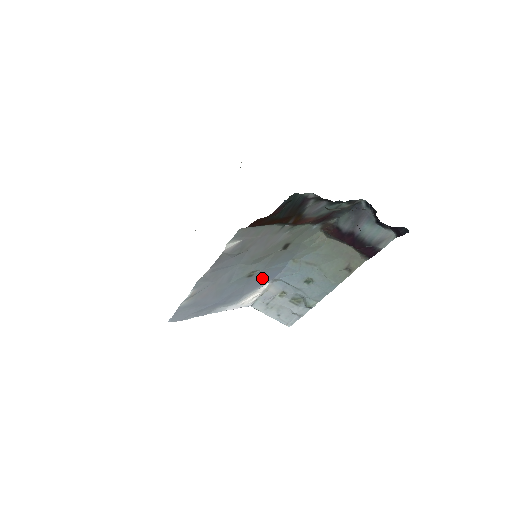
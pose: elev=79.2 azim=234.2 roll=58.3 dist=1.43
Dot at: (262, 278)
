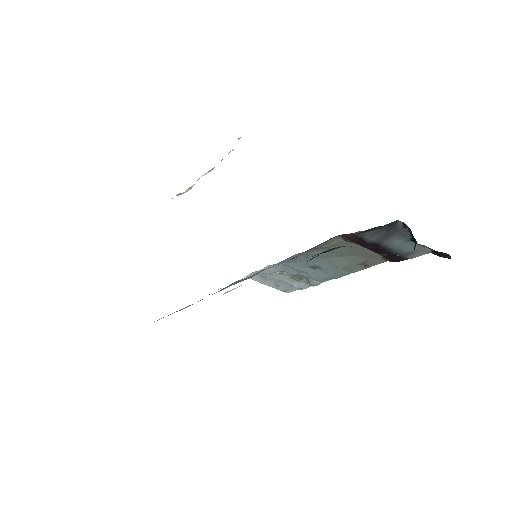
Dot at: occluded
